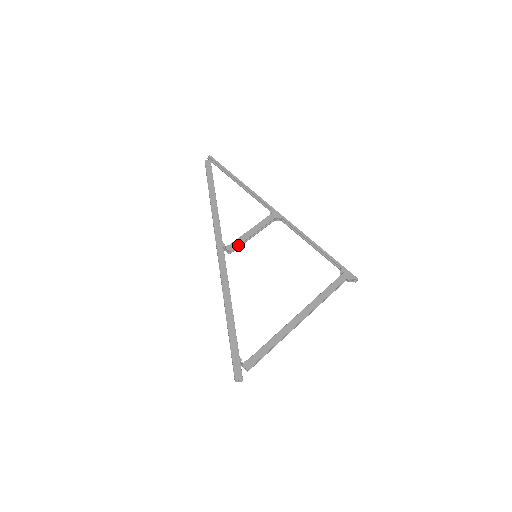
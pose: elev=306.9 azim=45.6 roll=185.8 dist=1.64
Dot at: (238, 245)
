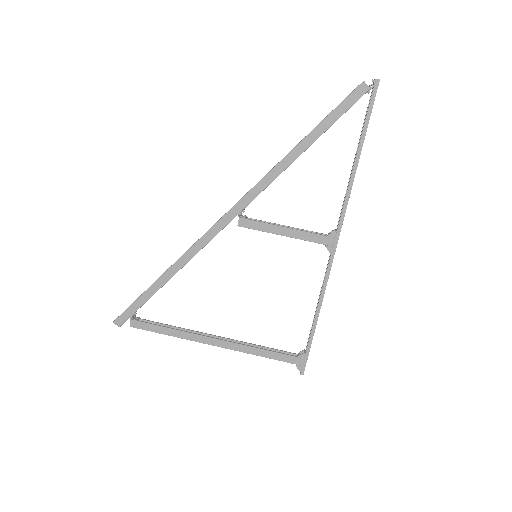
Dot at: (253, 229)
